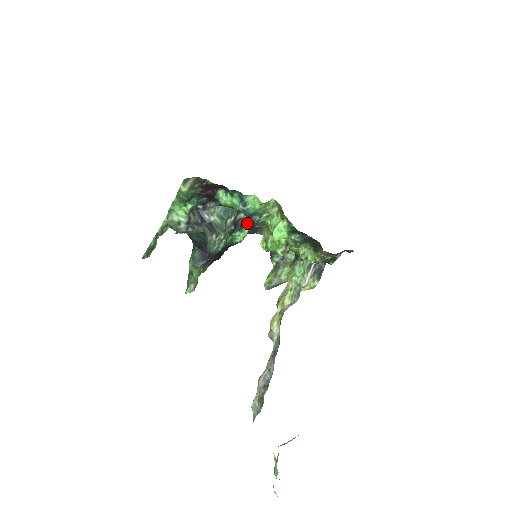
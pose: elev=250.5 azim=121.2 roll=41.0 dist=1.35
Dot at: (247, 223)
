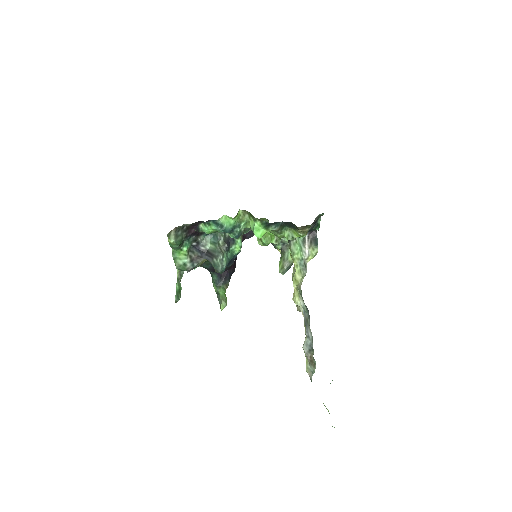
Dot at: (233, 237)
